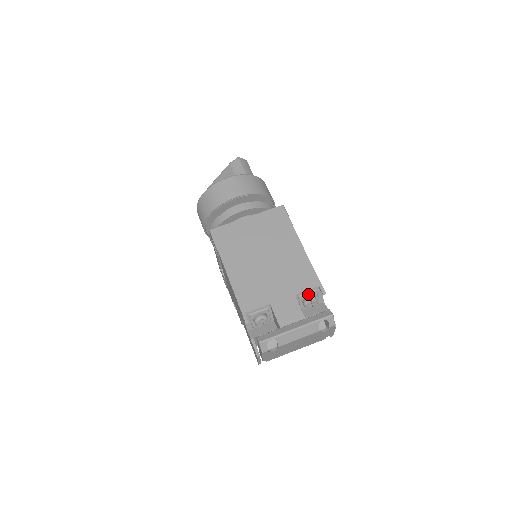
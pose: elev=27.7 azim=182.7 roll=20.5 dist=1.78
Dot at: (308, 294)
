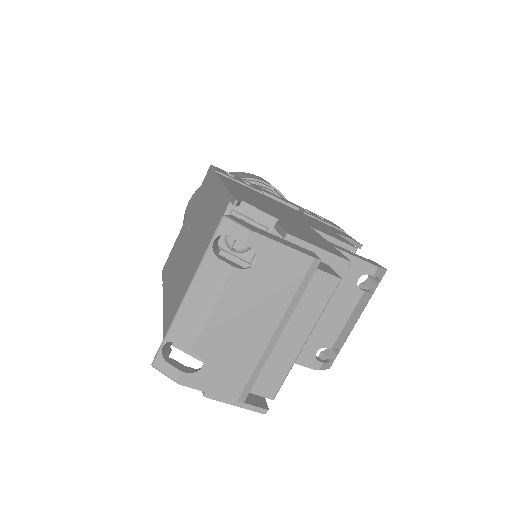
Dot at: occluded
